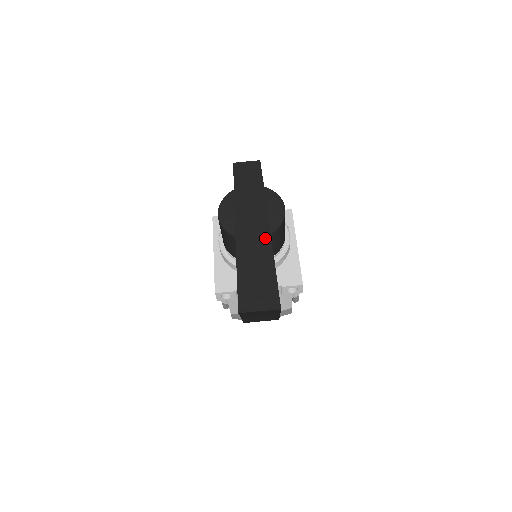
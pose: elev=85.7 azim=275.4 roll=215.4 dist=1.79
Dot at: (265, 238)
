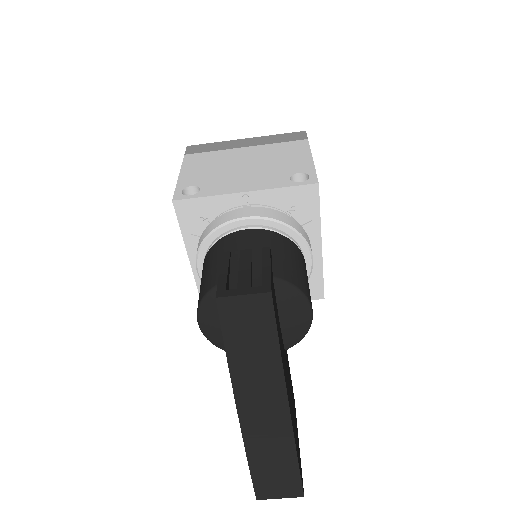
Dot at: (285, 439)
